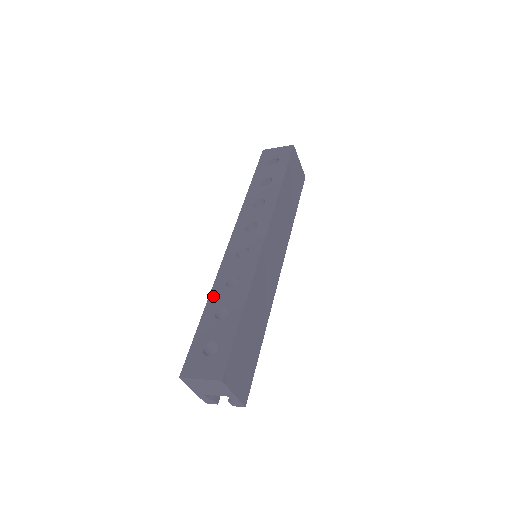
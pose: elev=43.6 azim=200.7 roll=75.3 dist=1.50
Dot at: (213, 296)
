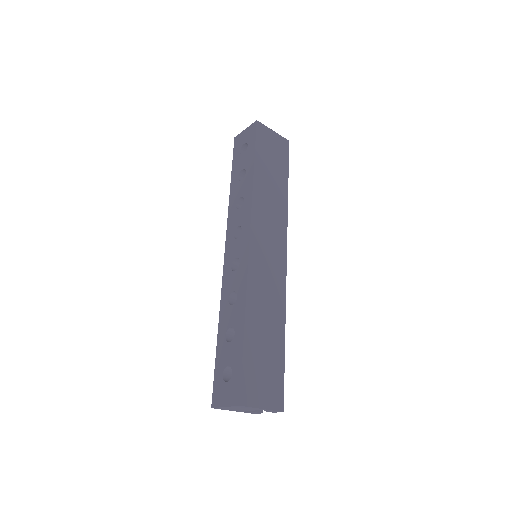
Dot at: (221, 318)
